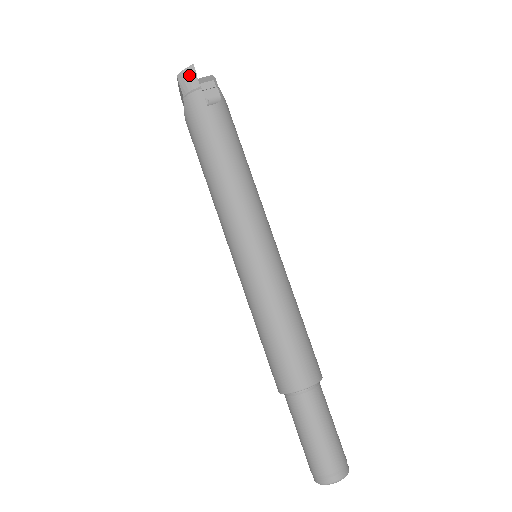
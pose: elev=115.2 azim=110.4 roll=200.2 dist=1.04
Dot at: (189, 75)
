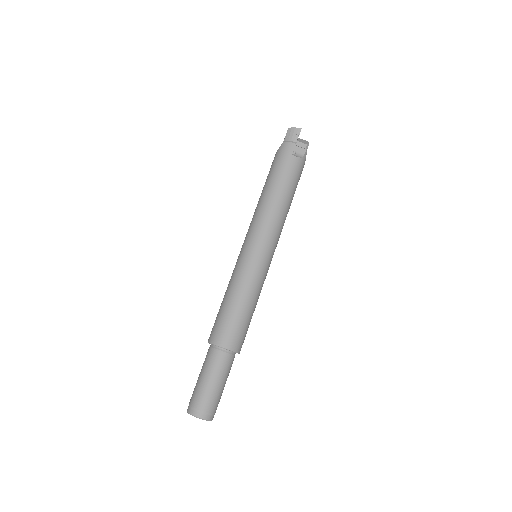
Dot at: (295, 132)
